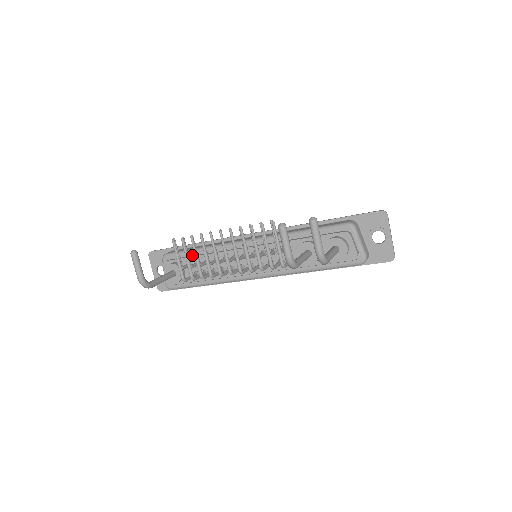
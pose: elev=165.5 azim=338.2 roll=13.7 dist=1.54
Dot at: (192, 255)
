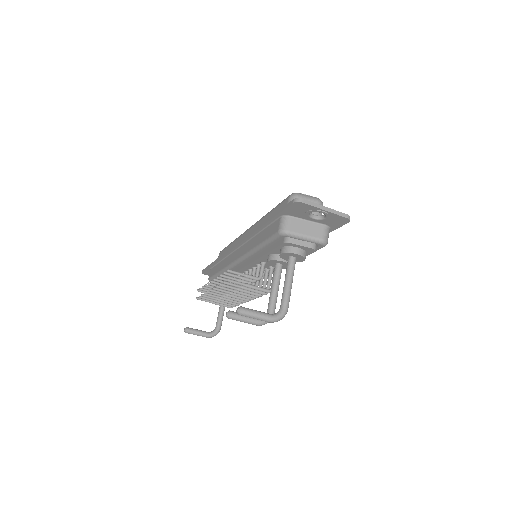
Dot at: occluded
